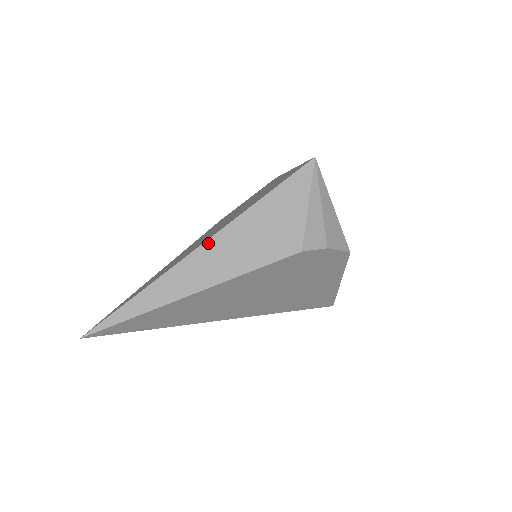
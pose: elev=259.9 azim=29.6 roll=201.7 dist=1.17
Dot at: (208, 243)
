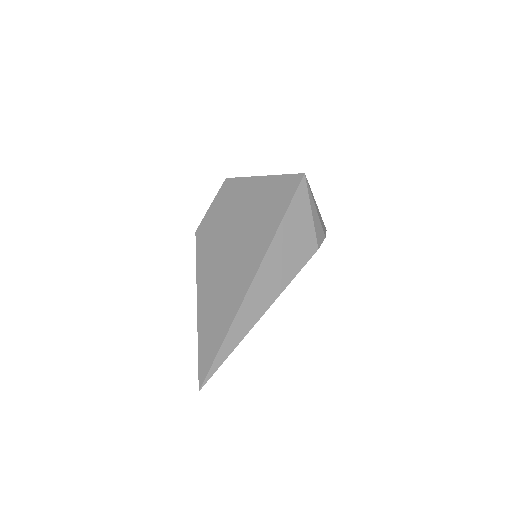
Dot at: (260, 271)
